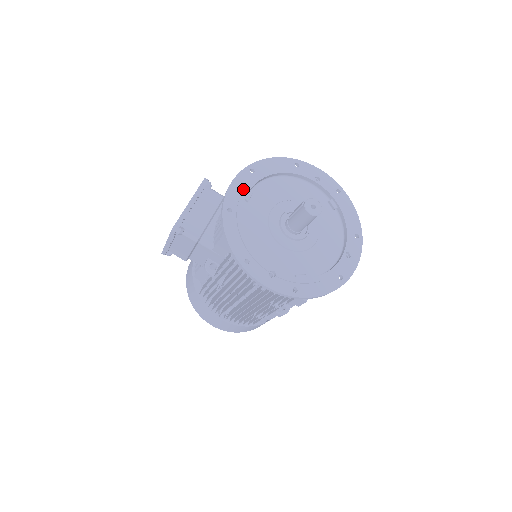
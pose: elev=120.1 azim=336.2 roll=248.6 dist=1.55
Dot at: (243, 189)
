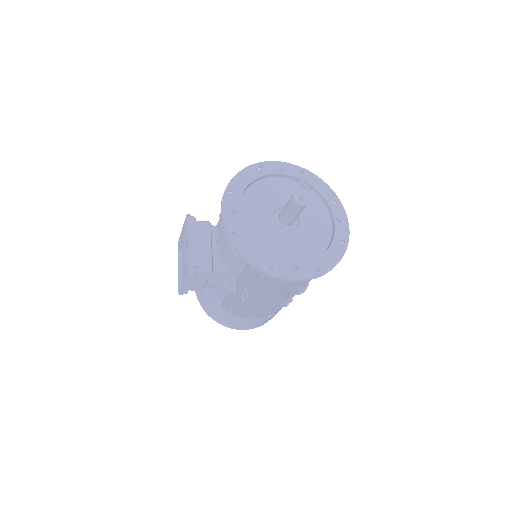
Dot at: (233, 210)
